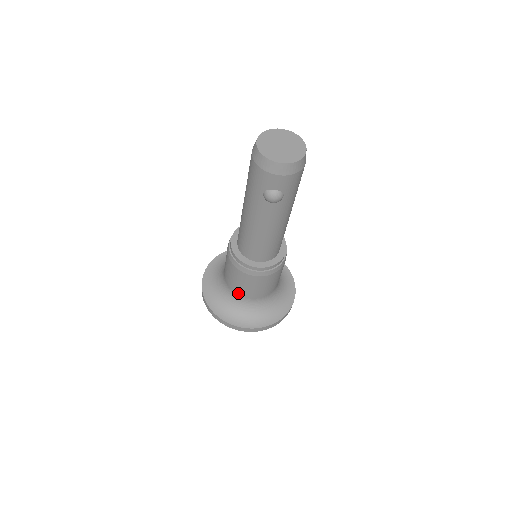
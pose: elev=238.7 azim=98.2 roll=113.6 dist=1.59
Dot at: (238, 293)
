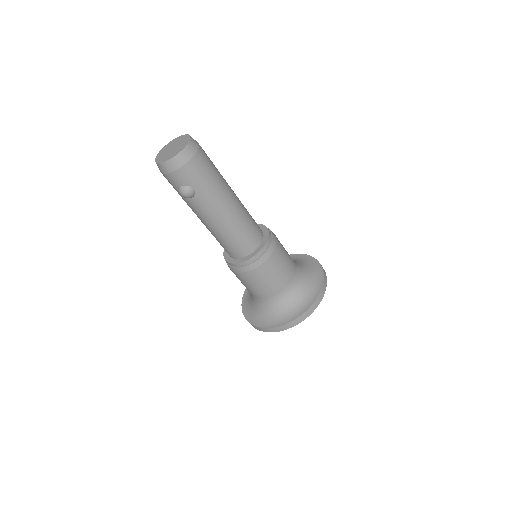
Dot at: (254, 295)
